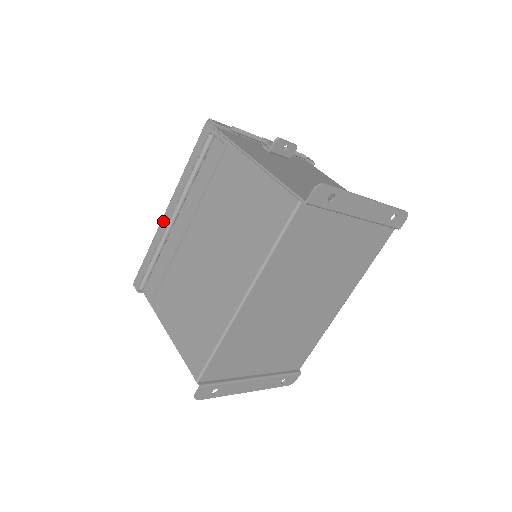
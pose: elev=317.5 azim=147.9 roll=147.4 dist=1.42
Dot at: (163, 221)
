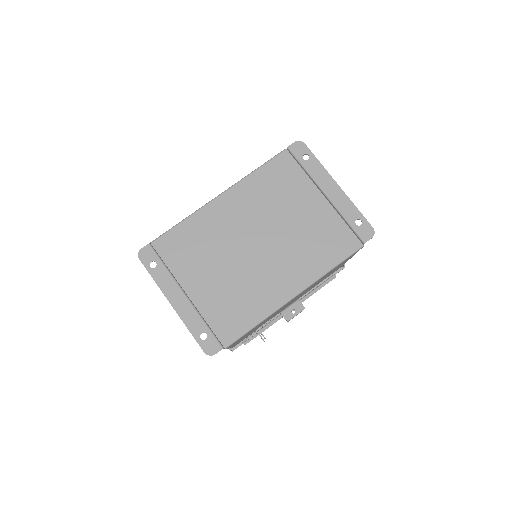
Dot at: occluded
